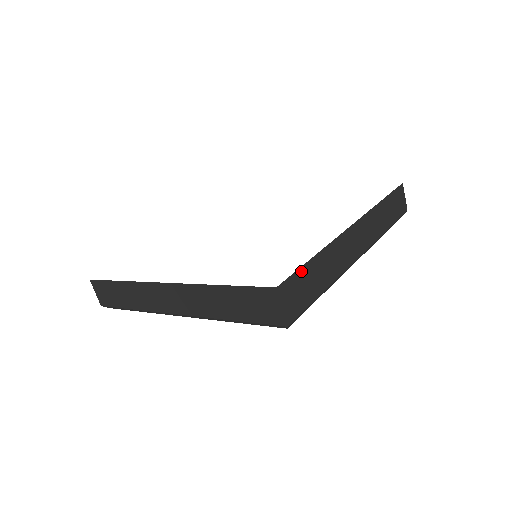
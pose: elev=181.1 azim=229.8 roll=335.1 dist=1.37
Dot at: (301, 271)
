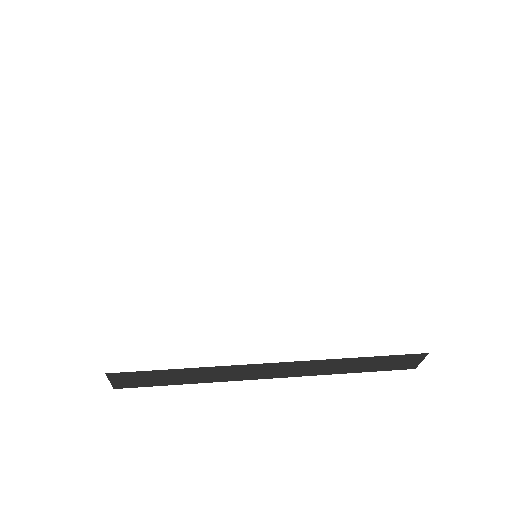
Dot at: occluded
